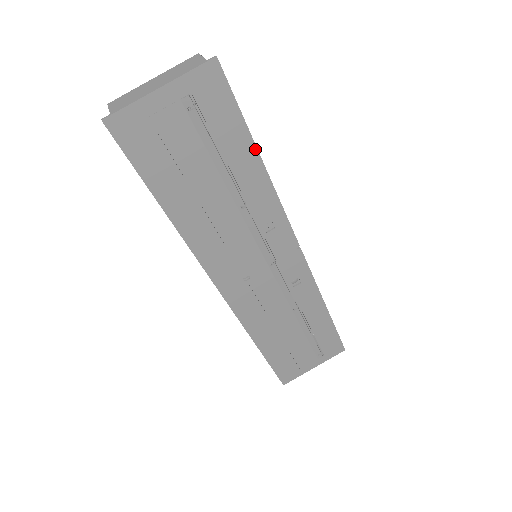
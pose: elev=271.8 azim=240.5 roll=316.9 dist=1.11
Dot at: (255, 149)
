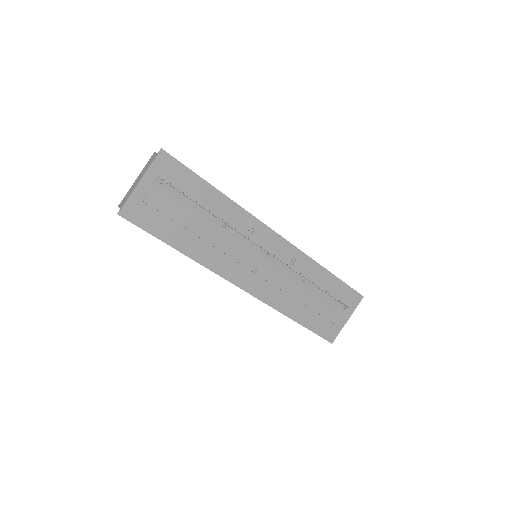
Dot at: (213, 187)
